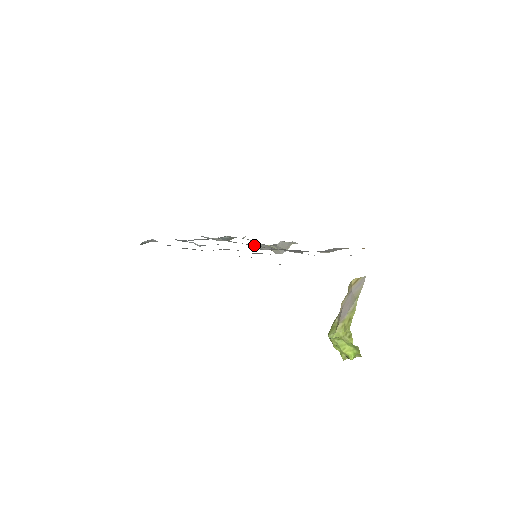
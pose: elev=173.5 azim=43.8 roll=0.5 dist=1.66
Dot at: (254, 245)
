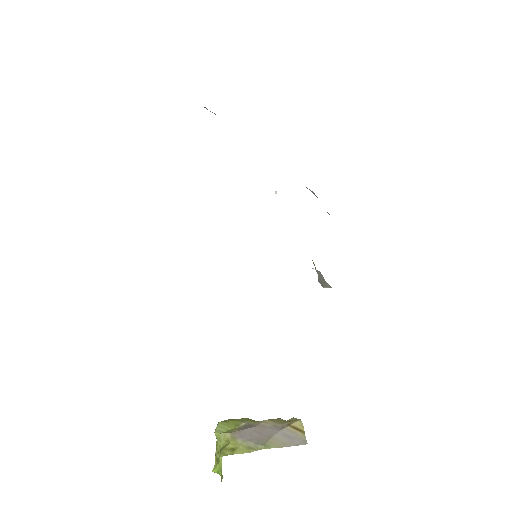
Dot at: occluded
